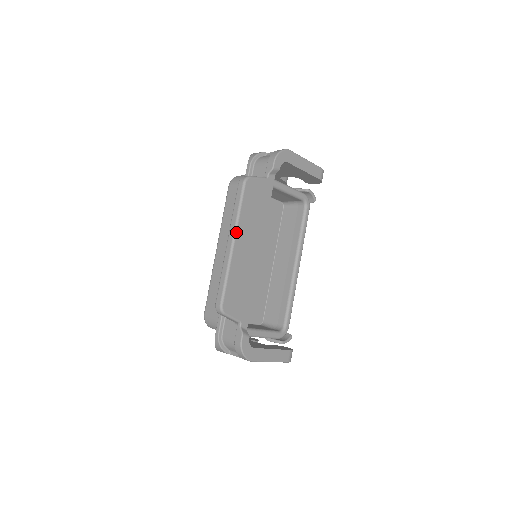
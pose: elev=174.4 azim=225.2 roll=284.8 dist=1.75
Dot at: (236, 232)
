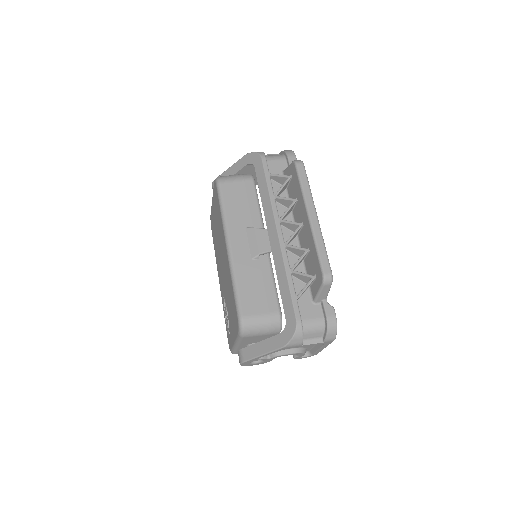
Dot at: occluded
